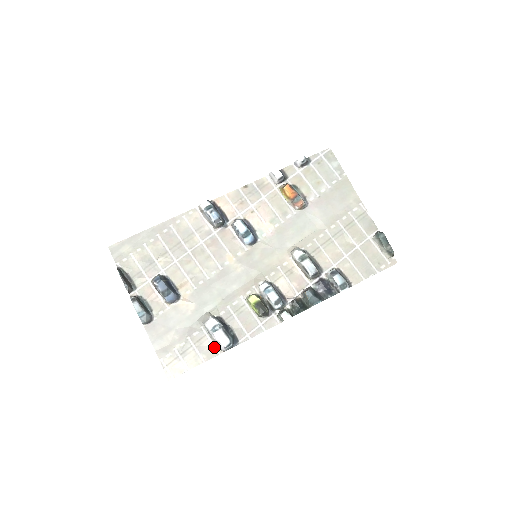
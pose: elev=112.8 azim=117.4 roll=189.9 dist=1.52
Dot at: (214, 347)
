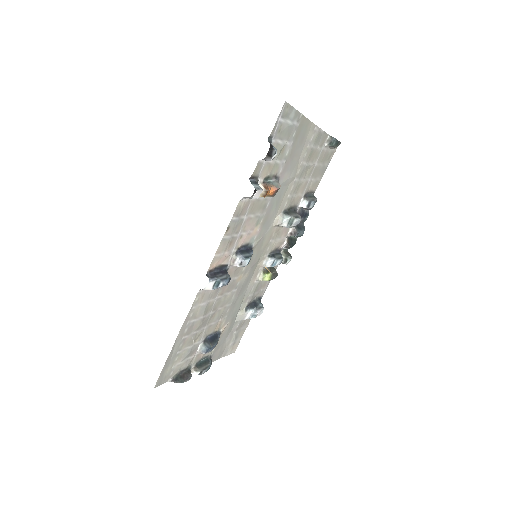
Dot at: occluded
